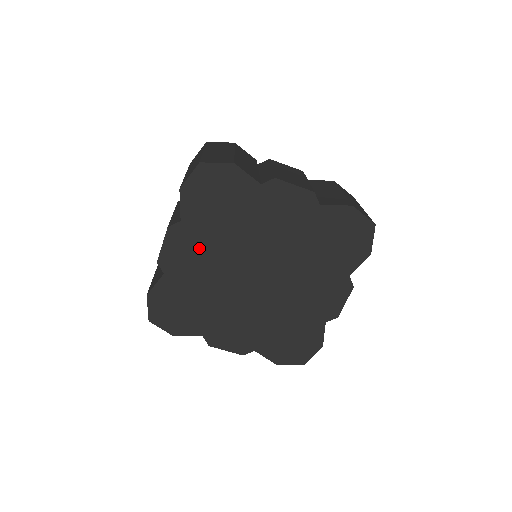
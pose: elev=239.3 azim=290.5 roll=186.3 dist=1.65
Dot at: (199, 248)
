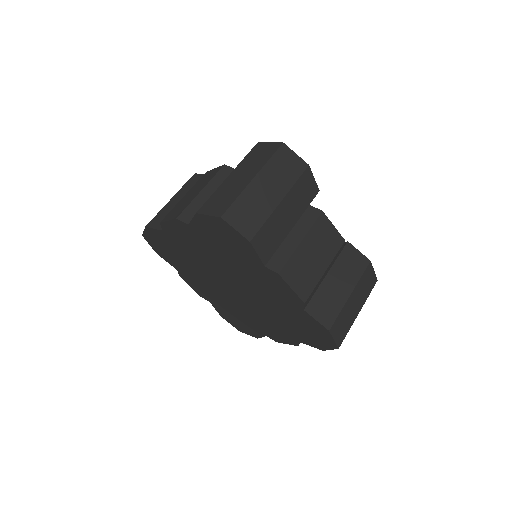
Dot at: (196, 245)
